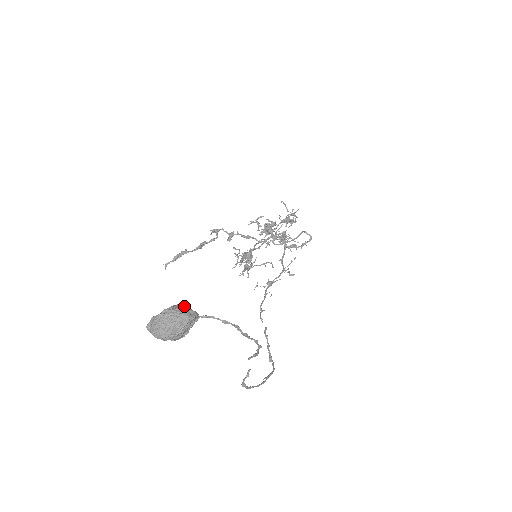
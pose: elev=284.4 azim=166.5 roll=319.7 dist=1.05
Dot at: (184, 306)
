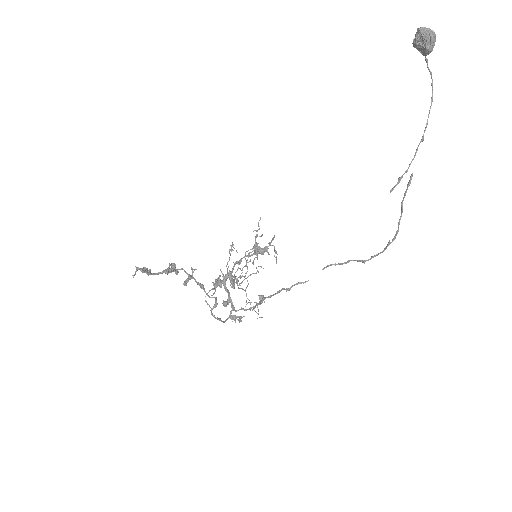
Dot at: occluded
